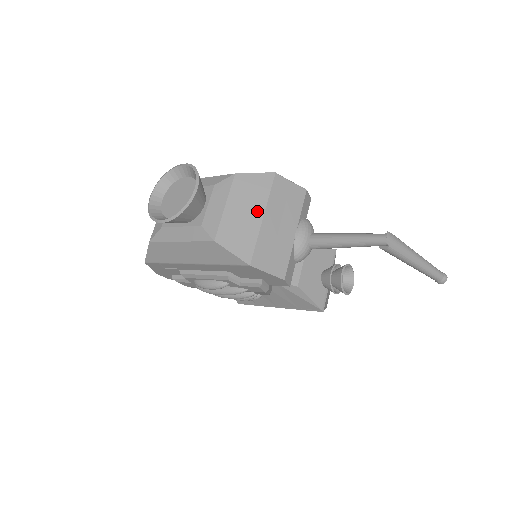
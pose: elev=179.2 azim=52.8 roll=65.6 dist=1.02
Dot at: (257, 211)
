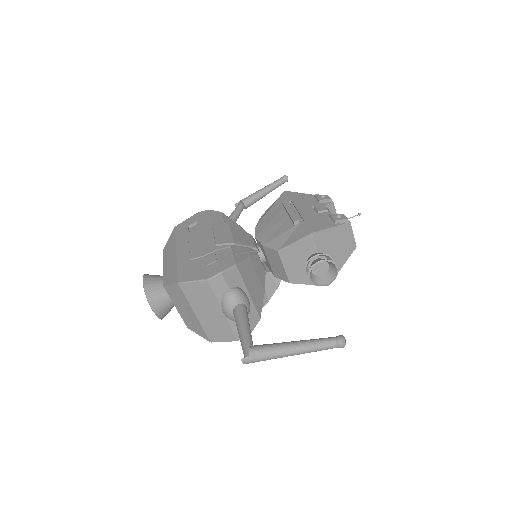
Dot at: (190, 310)
